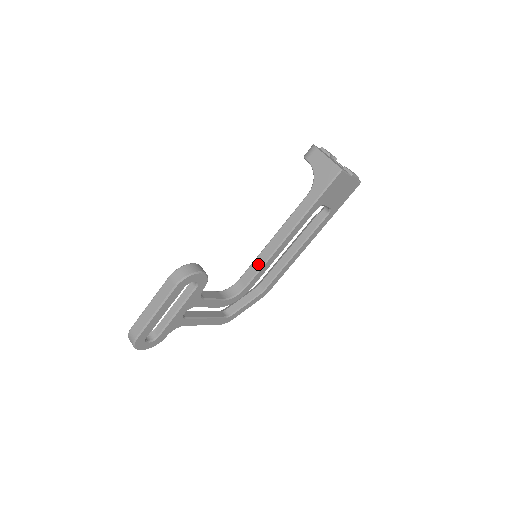
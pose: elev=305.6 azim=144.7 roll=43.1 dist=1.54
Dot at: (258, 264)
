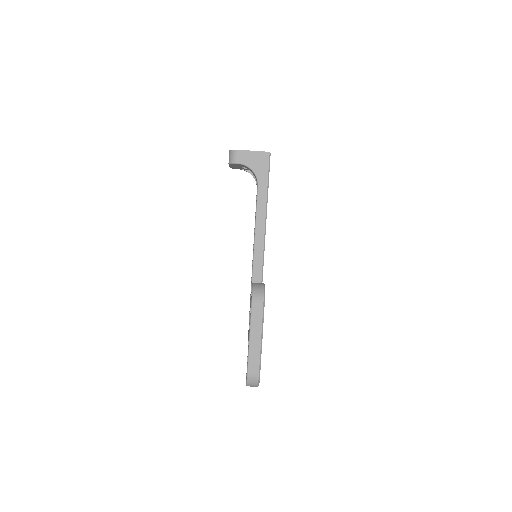
Dot at: (259, 262)
